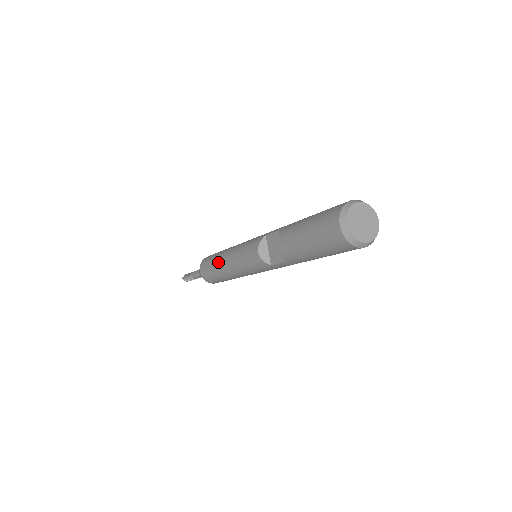
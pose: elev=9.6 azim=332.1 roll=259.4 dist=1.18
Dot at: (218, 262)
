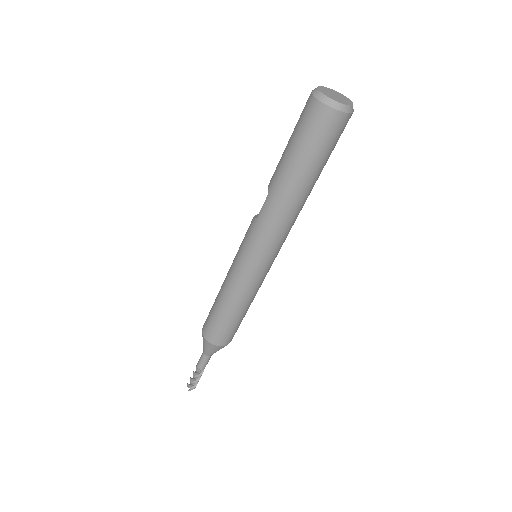
Dot at: occluded
